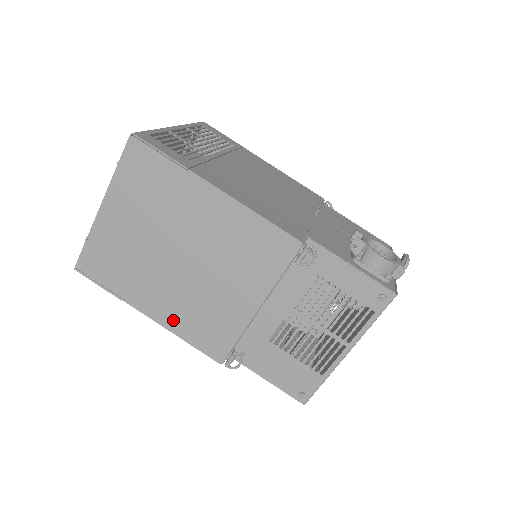
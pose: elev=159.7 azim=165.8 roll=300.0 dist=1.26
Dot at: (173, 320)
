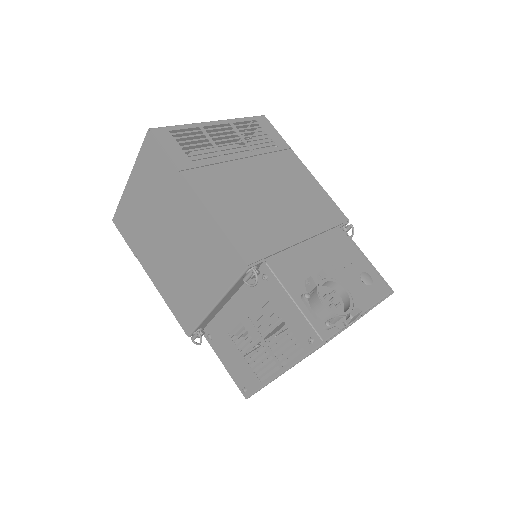
Dot at: (163, 287)
